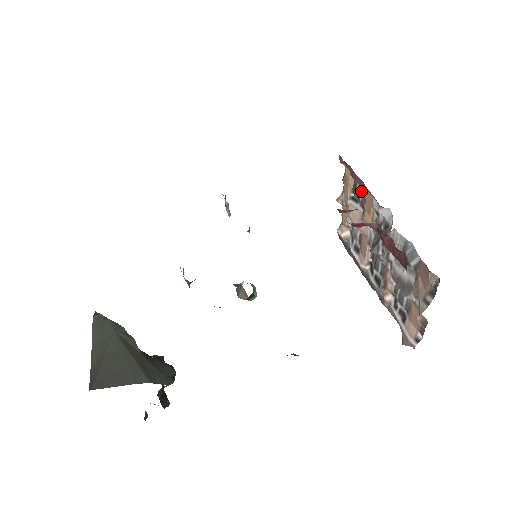
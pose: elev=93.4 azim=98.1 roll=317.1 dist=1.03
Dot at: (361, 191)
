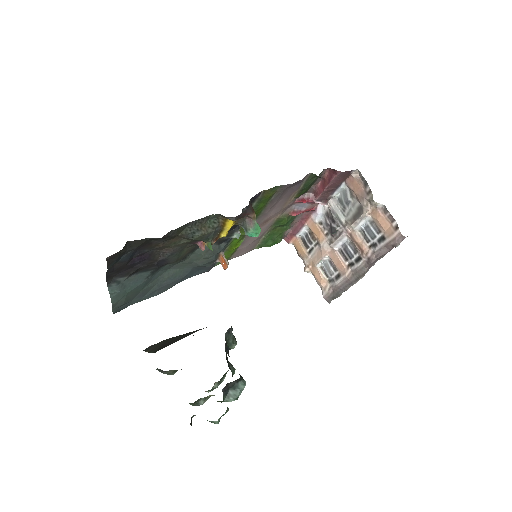
Dot at: (308, 236)
